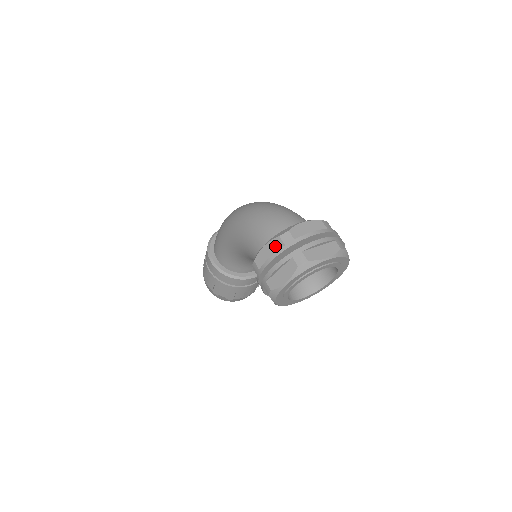
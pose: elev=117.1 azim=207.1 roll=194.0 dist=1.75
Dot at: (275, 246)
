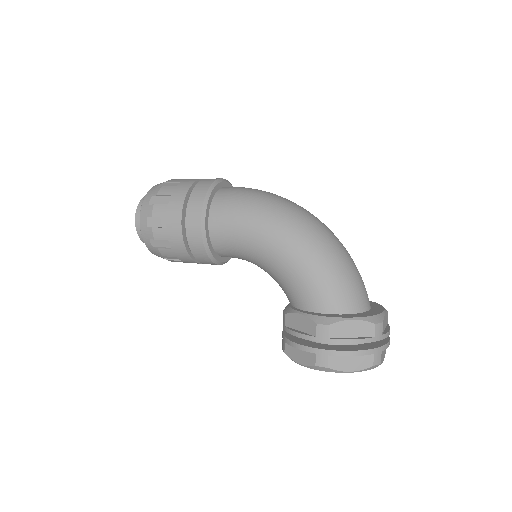
Dot at: (364, 330)
